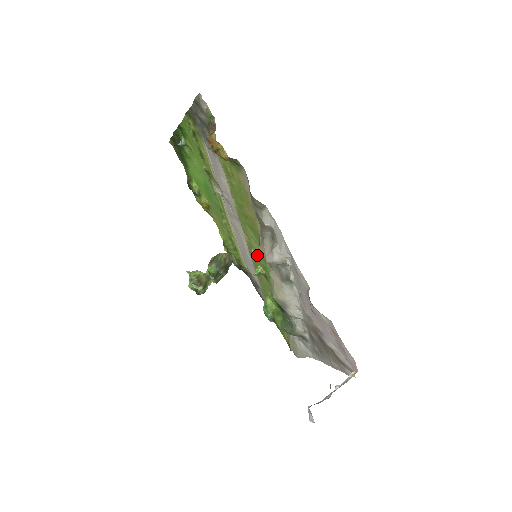
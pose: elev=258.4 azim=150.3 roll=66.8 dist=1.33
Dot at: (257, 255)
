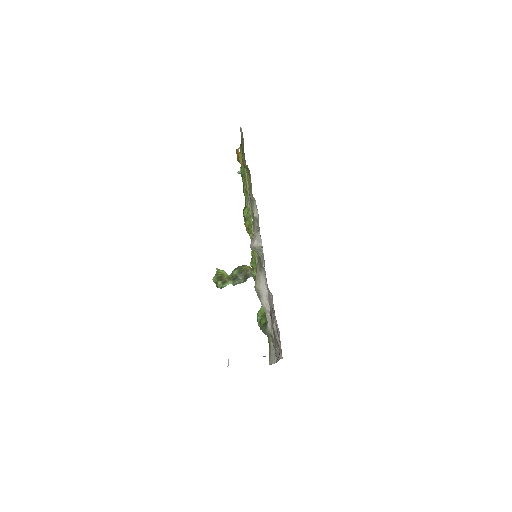
Dot at: (258, 257)
